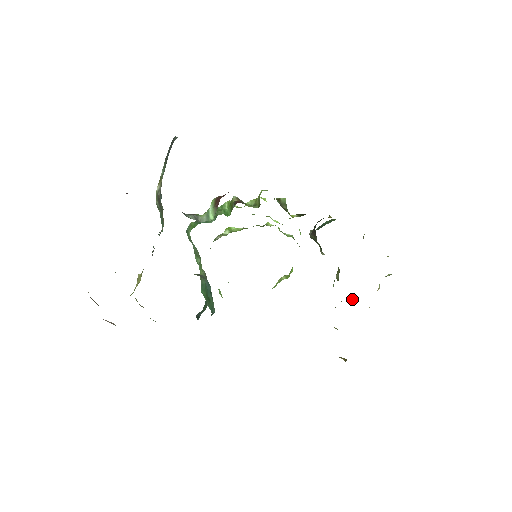
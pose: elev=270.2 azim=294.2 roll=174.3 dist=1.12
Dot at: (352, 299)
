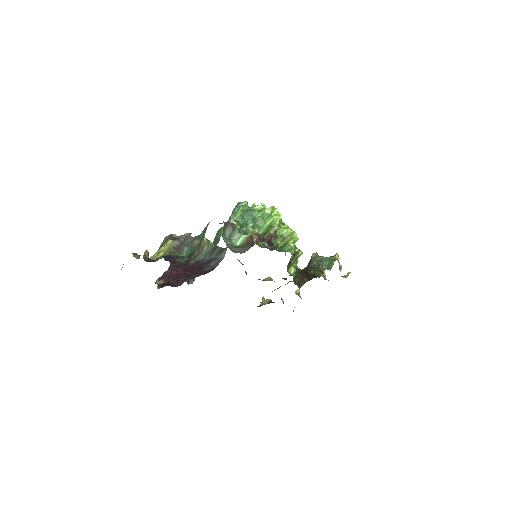
Dot at: (298, 290)
